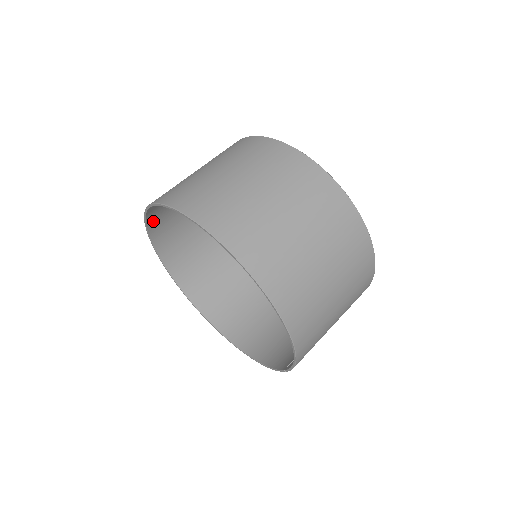
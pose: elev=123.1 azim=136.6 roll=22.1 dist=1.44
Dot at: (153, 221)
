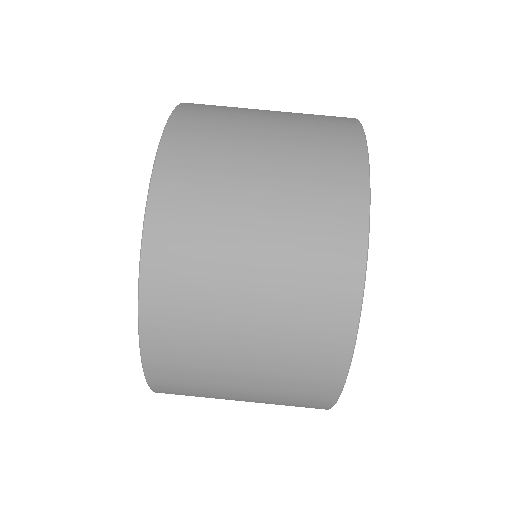
Dot at: occluded
